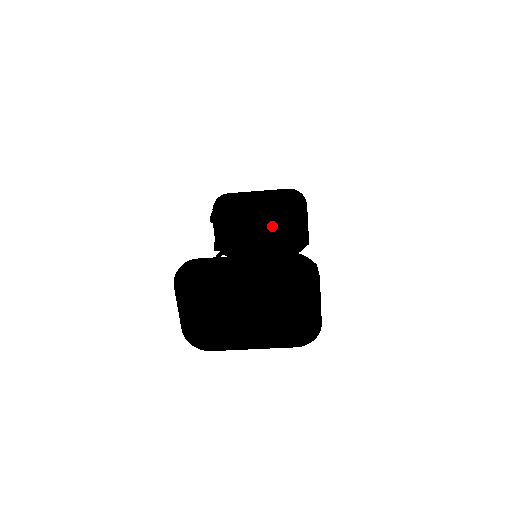
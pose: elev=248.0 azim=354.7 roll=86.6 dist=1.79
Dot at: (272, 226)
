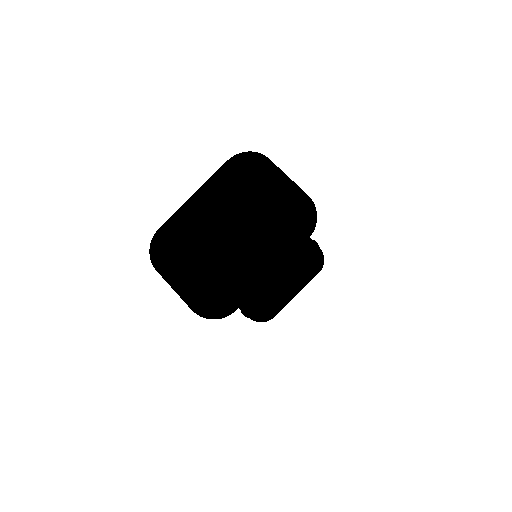
Dot at: occluded
